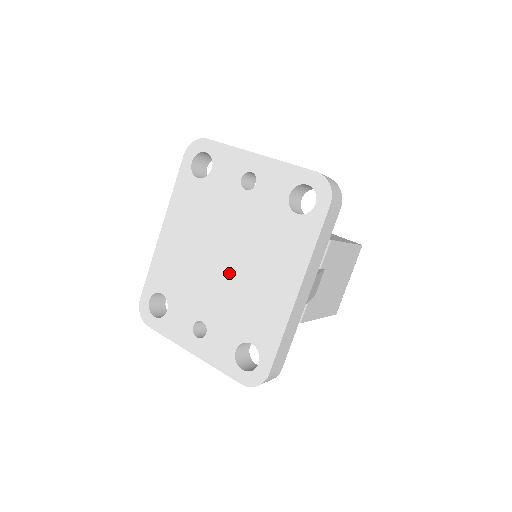
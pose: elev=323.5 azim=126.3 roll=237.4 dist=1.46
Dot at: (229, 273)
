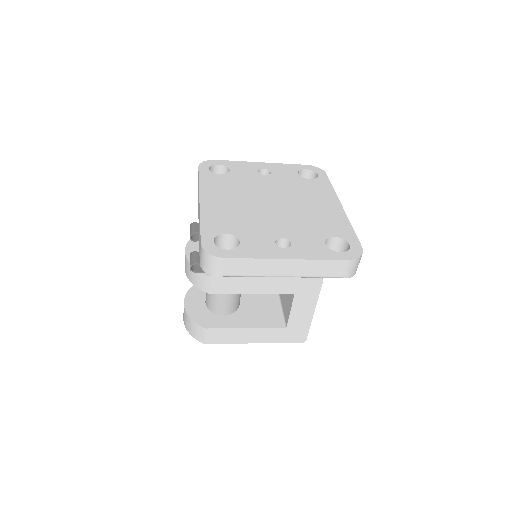
Dot at: (284, 209)
